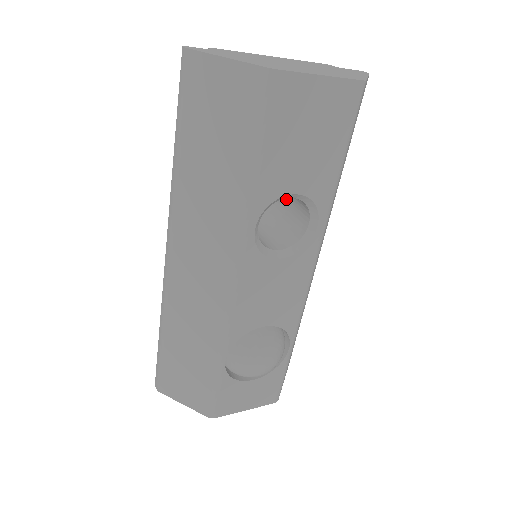
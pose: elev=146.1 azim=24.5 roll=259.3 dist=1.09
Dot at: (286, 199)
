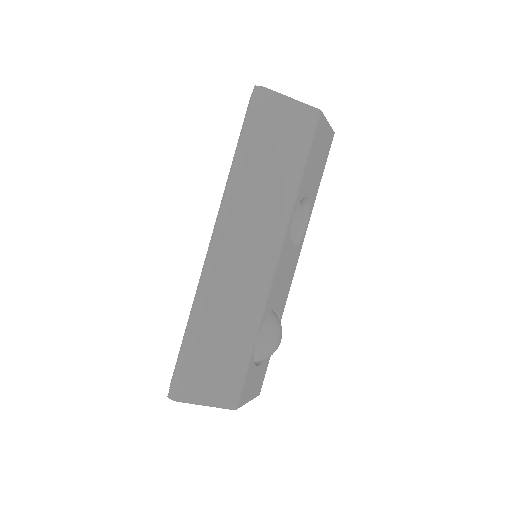
Dot at: occluded
